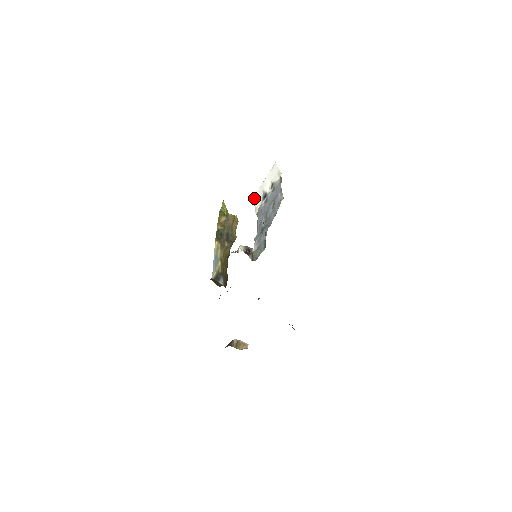
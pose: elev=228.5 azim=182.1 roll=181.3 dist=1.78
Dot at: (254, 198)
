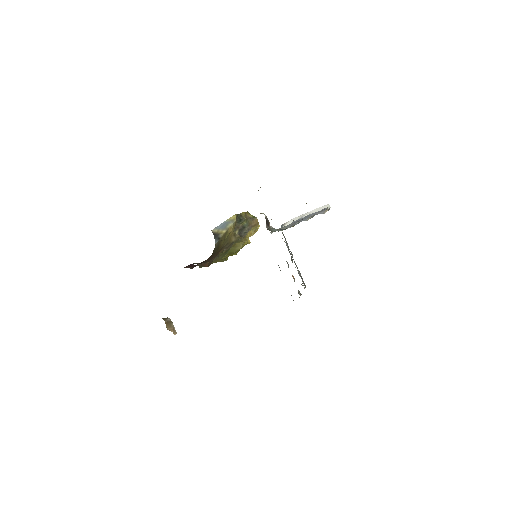
Dot at: (286, 222)
